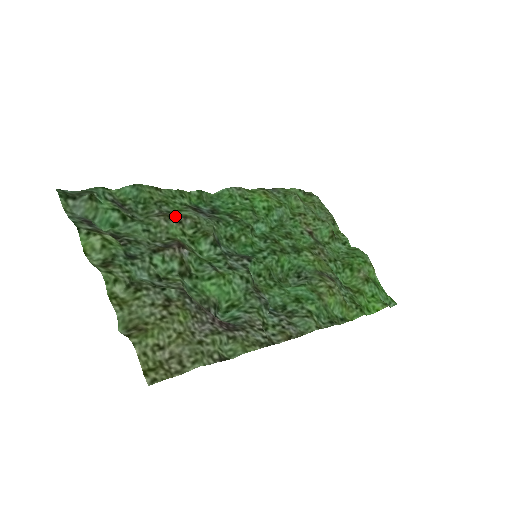
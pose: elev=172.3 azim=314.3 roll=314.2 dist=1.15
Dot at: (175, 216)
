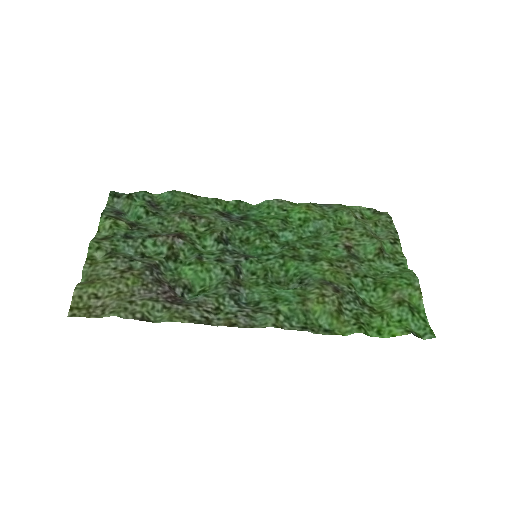
Dot at: (191, 215)
